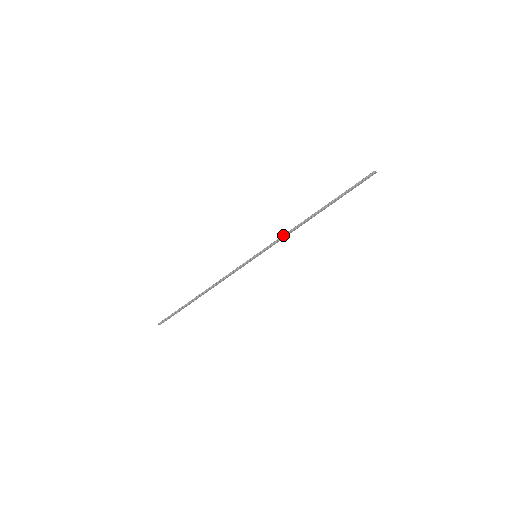
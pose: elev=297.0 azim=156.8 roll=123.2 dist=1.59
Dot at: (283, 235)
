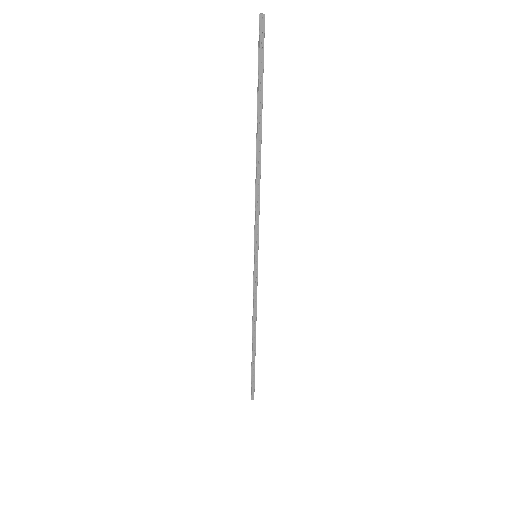
Dot at: occluded
